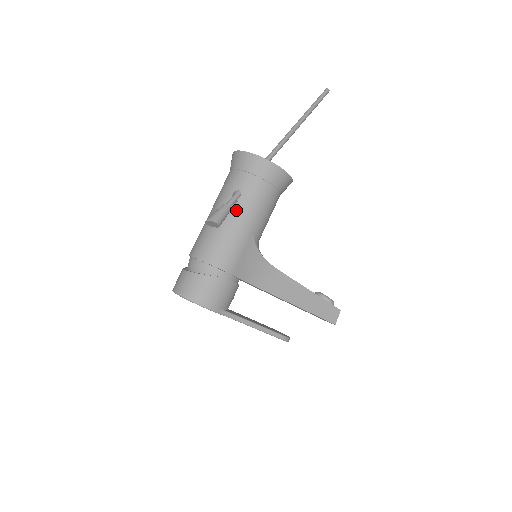
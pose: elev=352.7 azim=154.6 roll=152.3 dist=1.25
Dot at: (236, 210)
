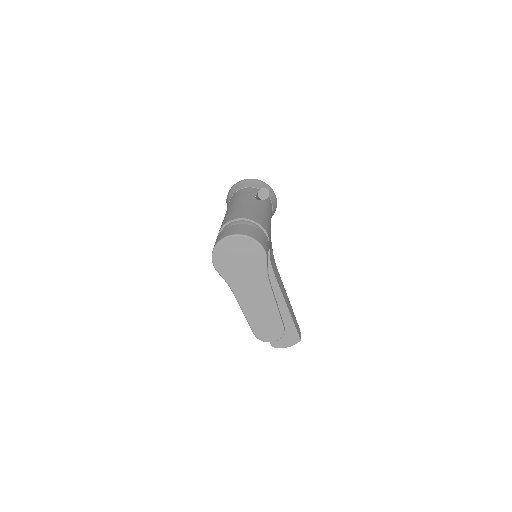
Dot at: (262, 203)
